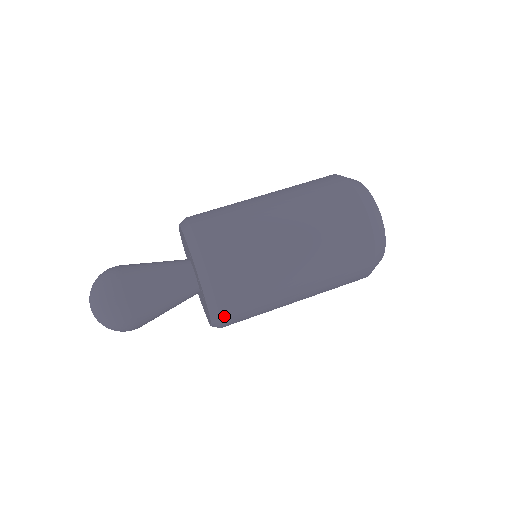
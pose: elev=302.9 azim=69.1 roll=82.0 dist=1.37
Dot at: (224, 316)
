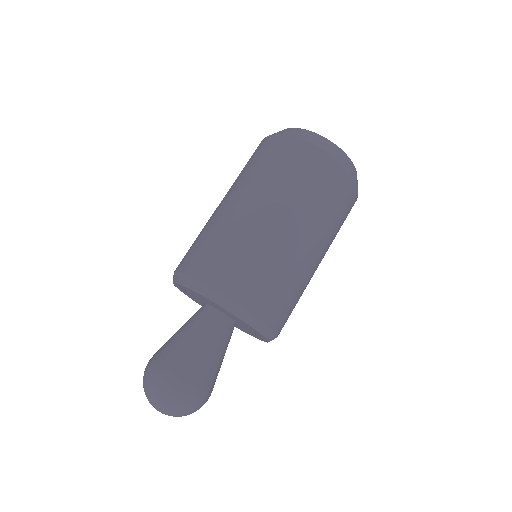
Dot at: (279, 333)
